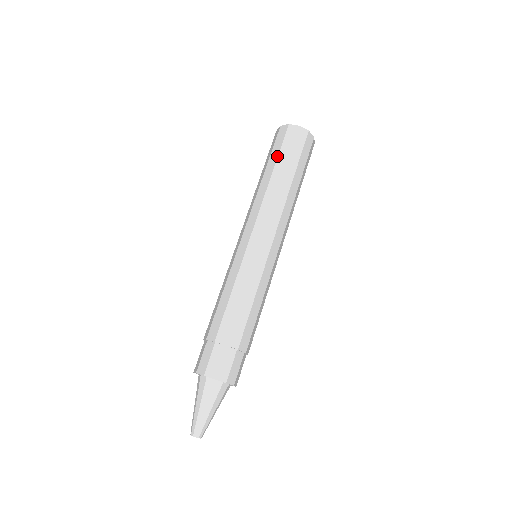
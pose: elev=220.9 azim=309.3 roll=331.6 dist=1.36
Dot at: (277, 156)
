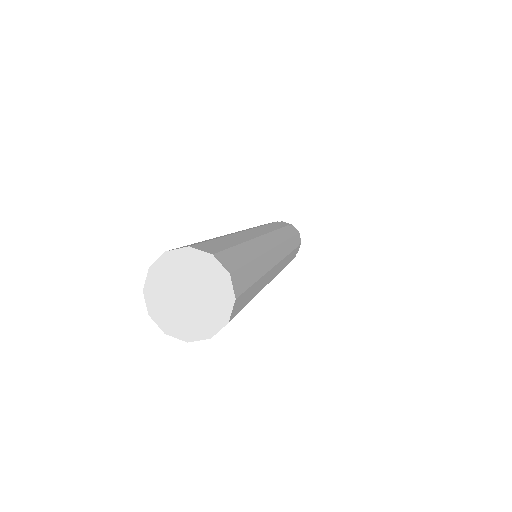
Dot at: occluded
